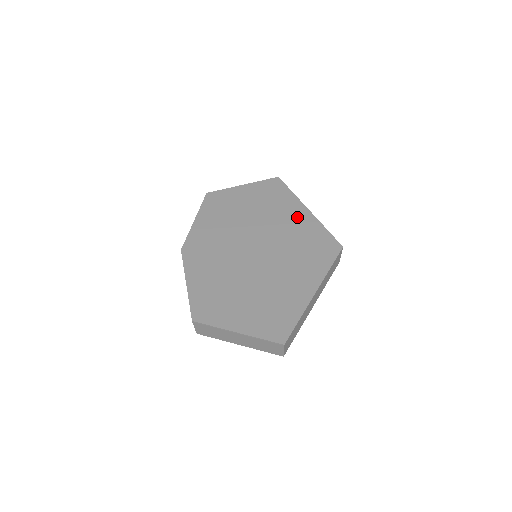
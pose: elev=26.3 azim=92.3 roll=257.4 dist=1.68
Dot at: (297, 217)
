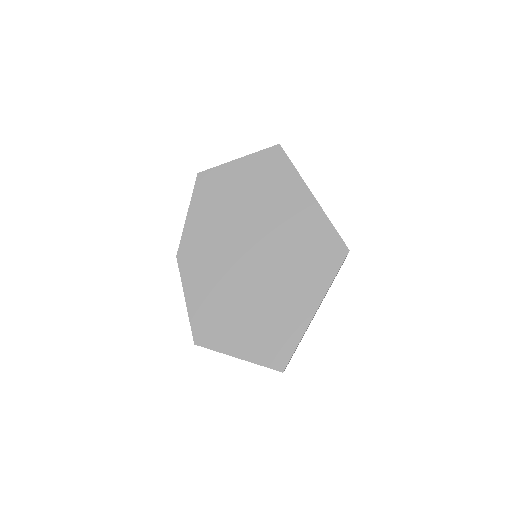
Dot at: (300, 208)
